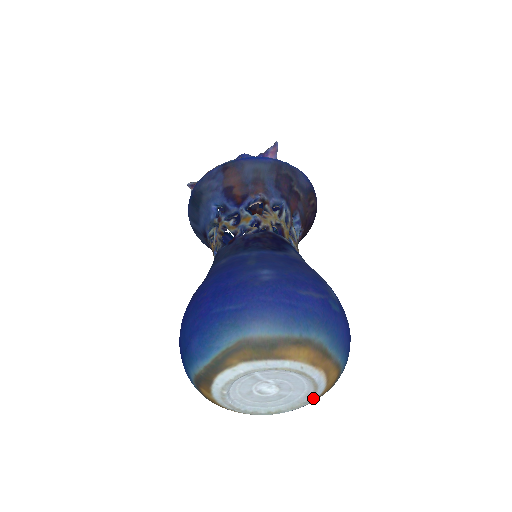
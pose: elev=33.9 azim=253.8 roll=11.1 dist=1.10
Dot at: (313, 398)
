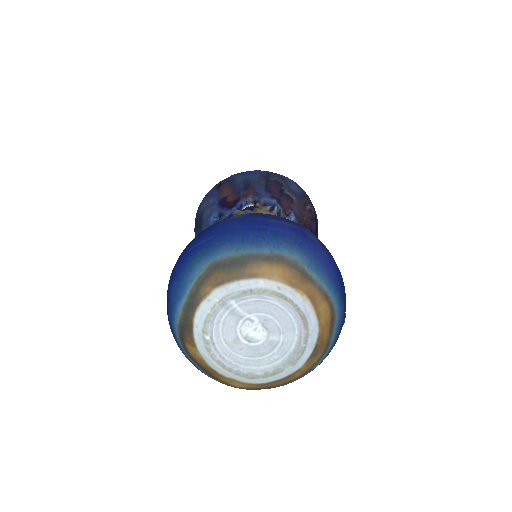
Dot at: (308, 342)
